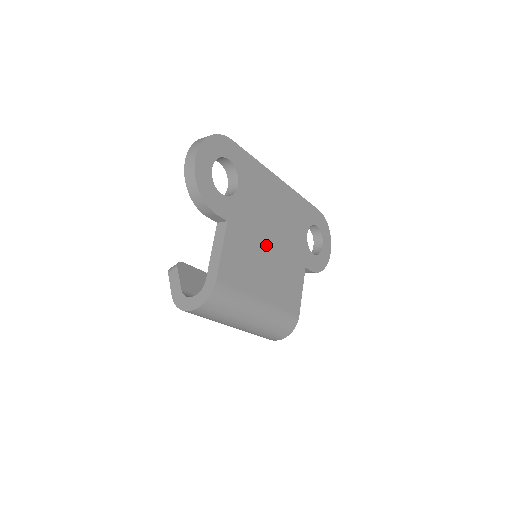
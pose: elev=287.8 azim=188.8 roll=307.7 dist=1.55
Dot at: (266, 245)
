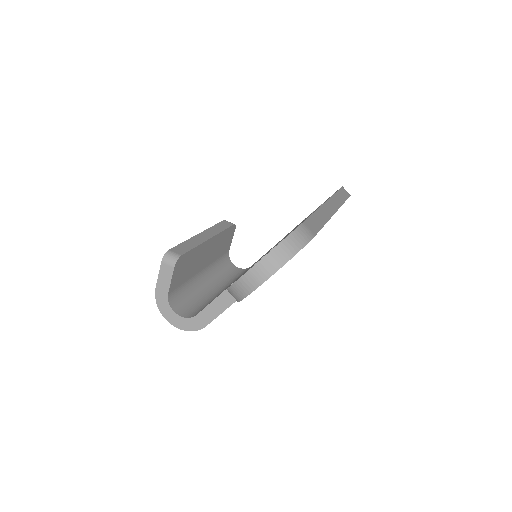
Dot at: occluded
